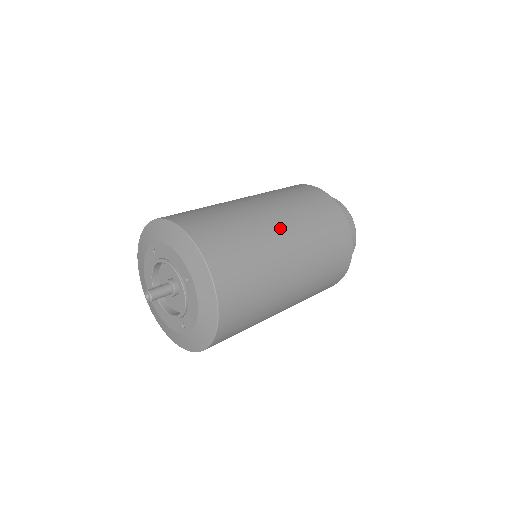
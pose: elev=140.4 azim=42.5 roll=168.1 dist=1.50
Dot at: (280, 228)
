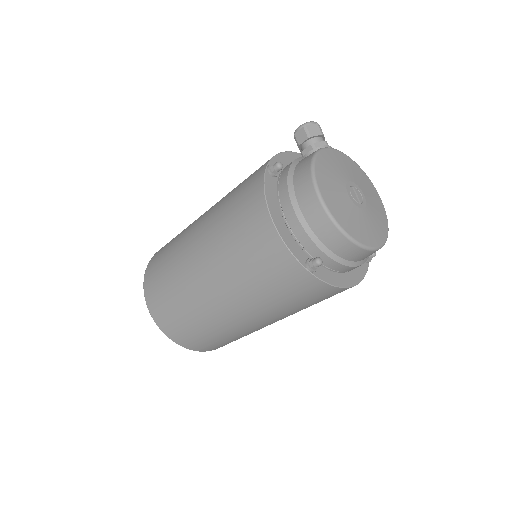
Dot at: (218, 302)
